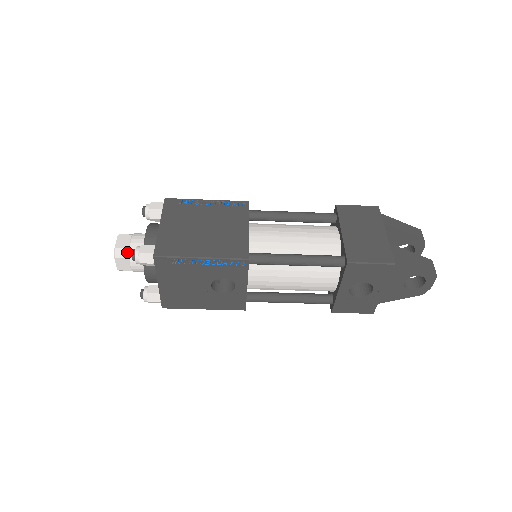
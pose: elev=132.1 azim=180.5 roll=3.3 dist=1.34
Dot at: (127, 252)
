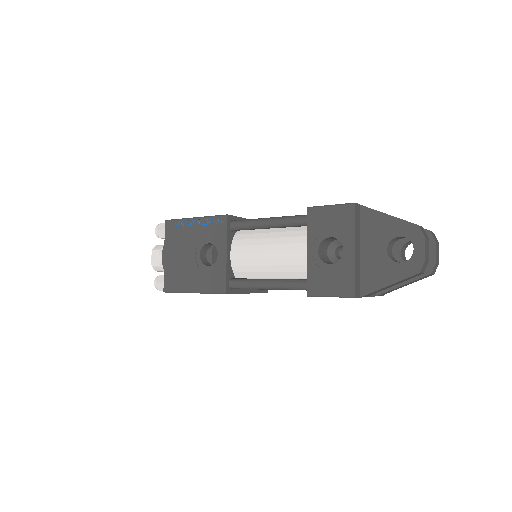
Dot at: (161, 246)
